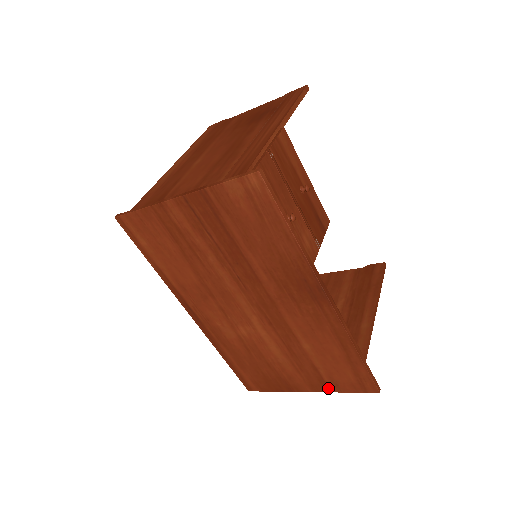
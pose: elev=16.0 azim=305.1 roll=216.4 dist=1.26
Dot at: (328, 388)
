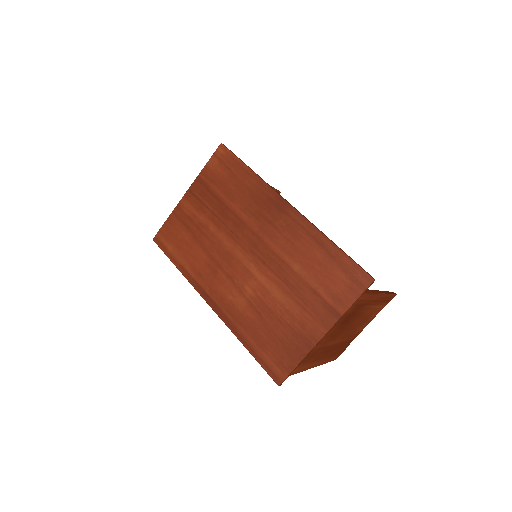
Dot at: (336, 312)
